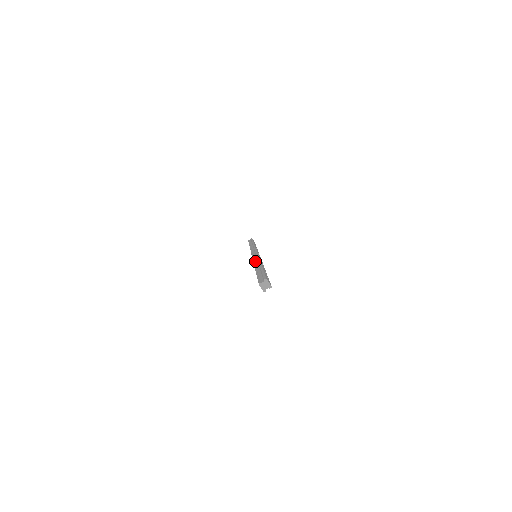
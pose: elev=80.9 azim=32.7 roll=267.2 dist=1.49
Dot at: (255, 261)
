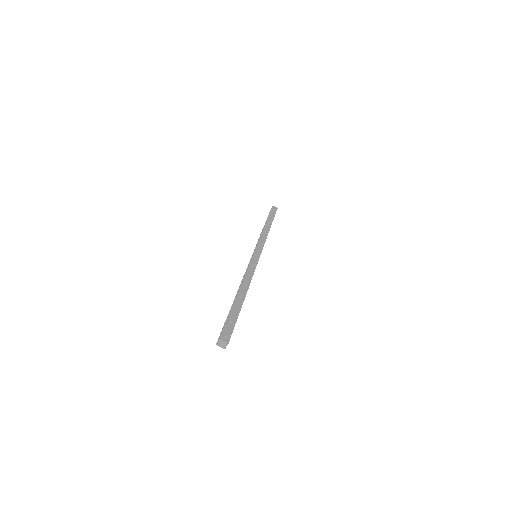
Dot at: occluded
